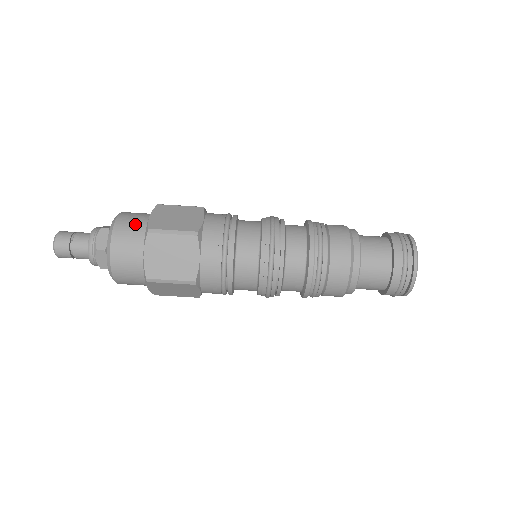
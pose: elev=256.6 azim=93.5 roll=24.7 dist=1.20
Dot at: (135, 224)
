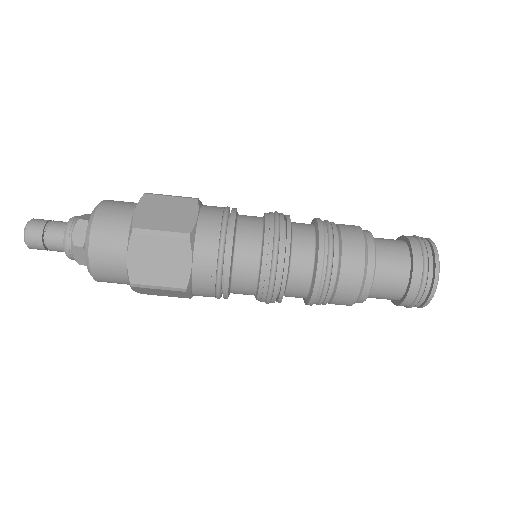
Dot at: (118, 219)
